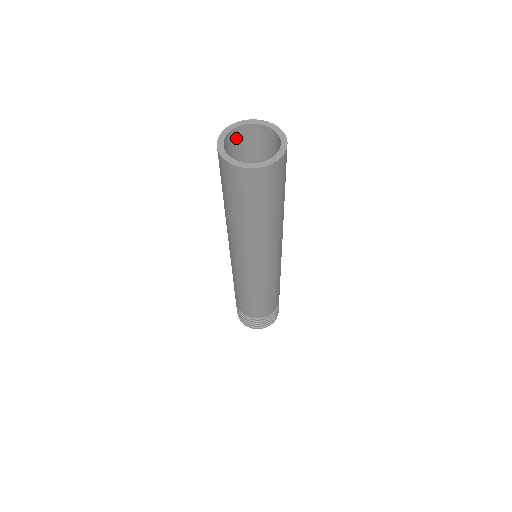
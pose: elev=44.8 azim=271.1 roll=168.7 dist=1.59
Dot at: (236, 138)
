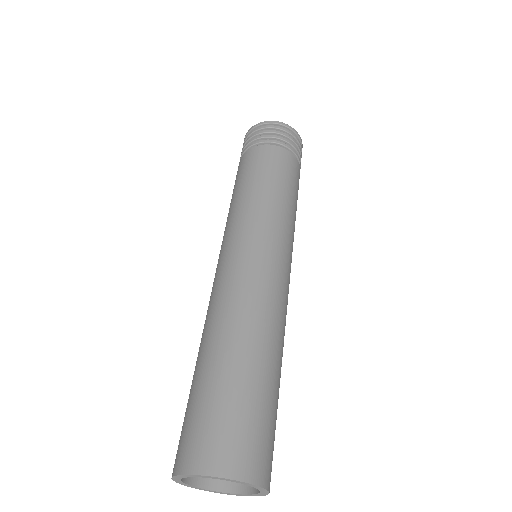
Dot at: occluded
